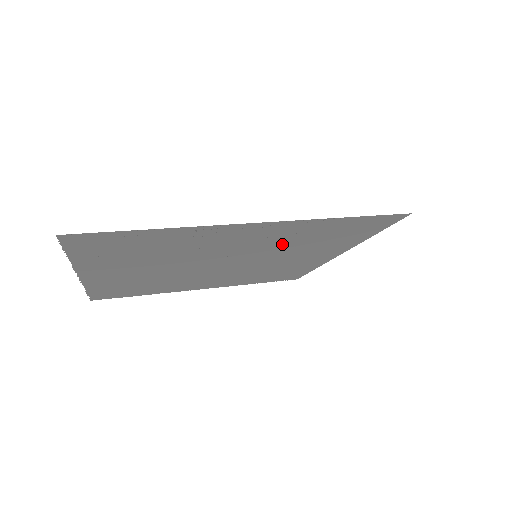
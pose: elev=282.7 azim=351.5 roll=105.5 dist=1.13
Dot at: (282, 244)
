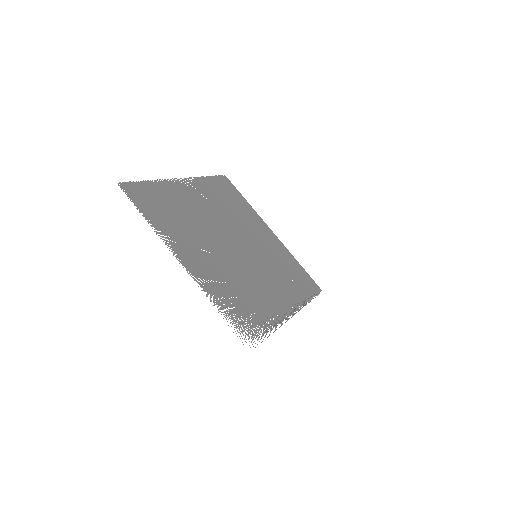
Dot at: (276, 272)
